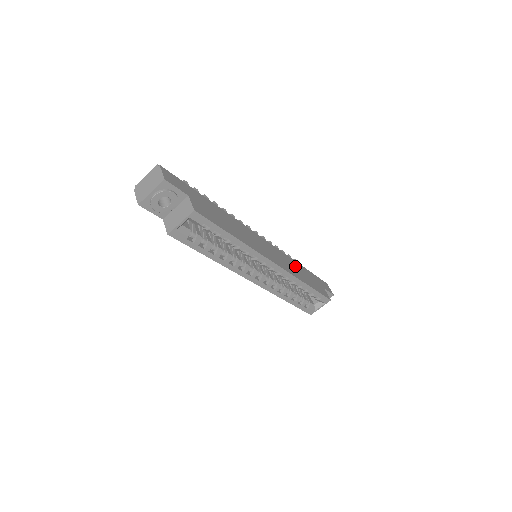
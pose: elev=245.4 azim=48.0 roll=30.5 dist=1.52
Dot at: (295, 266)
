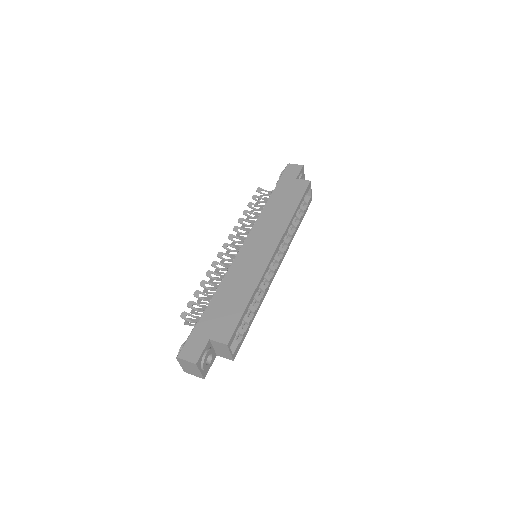
Dot at: (273, 213)
